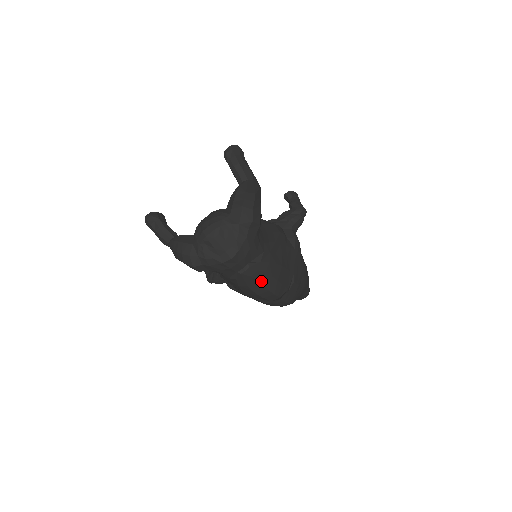
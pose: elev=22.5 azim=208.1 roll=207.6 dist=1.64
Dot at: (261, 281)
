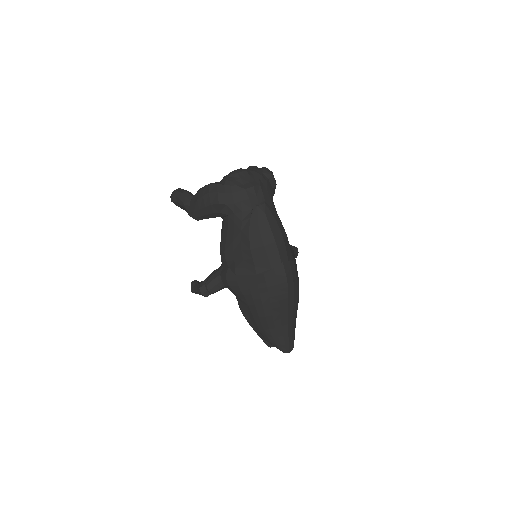
Dot at: (271, 226)
